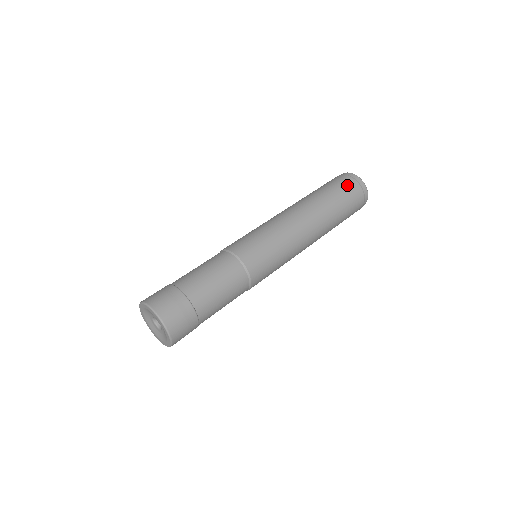
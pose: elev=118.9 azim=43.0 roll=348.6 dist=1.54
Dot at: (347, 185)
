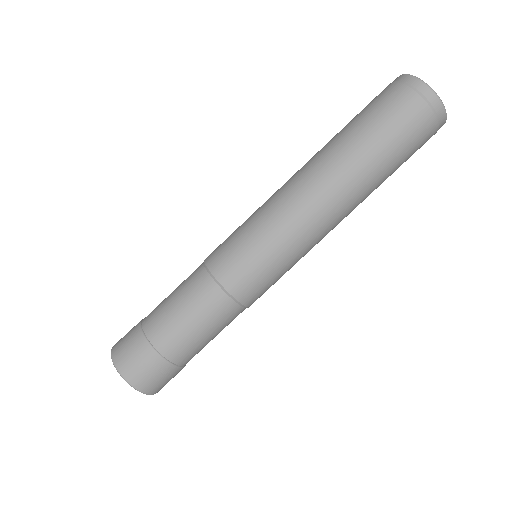
Dot at: (399, 108)
